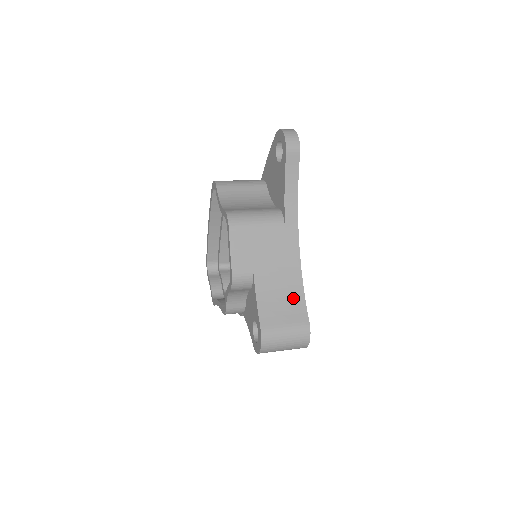
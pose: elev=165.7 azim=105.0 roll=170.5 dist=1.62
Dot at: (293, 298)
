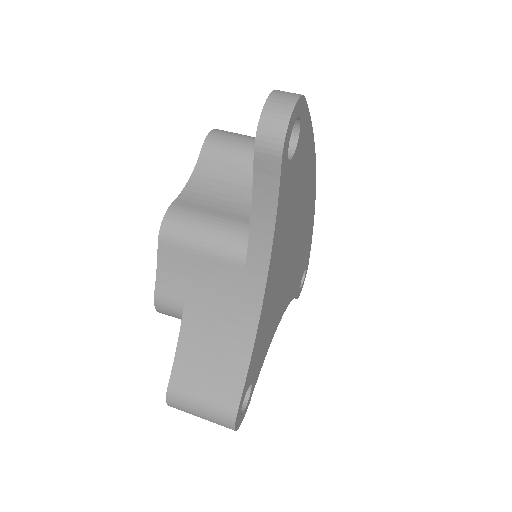
Dot at: (229, 368)
